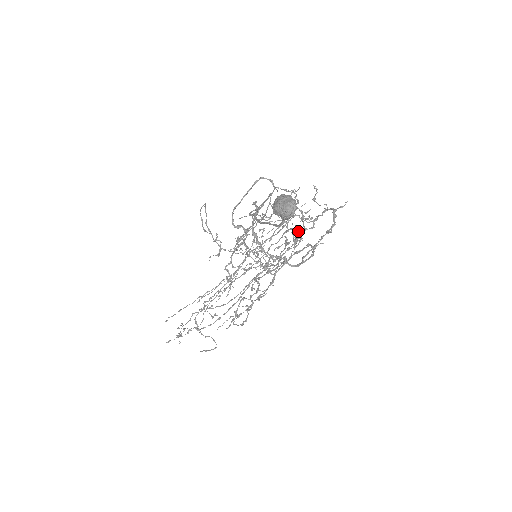
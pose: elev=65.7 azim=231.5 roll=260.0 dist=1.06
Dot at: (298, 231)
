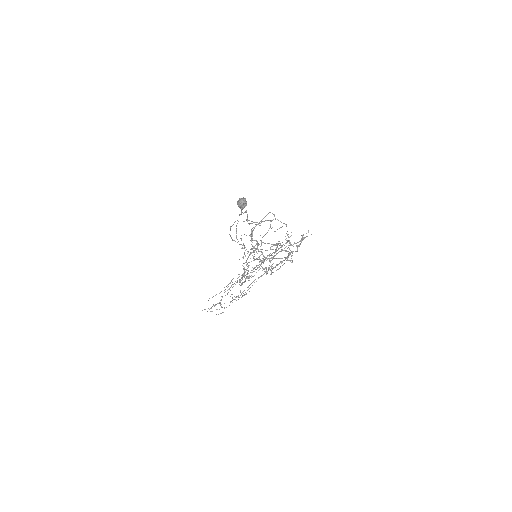
Dot at: (278, 243)
